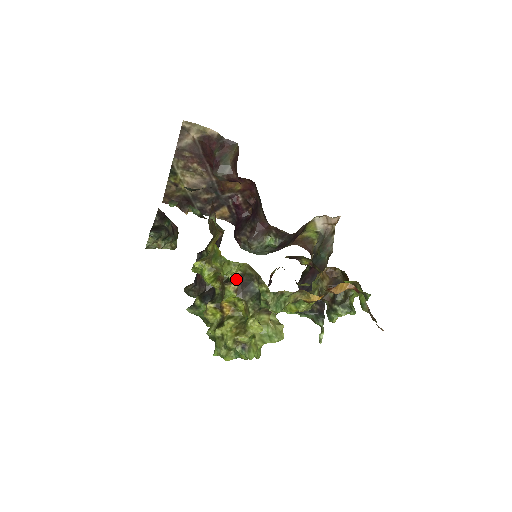
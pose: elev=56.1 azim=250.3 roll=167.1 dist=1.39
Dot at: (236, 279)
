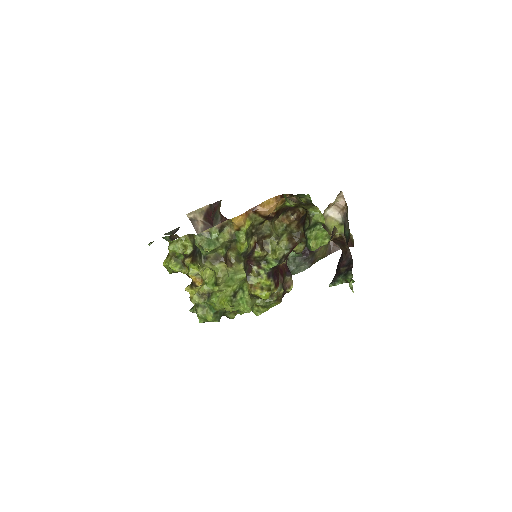
Dot at: (190, 254)
